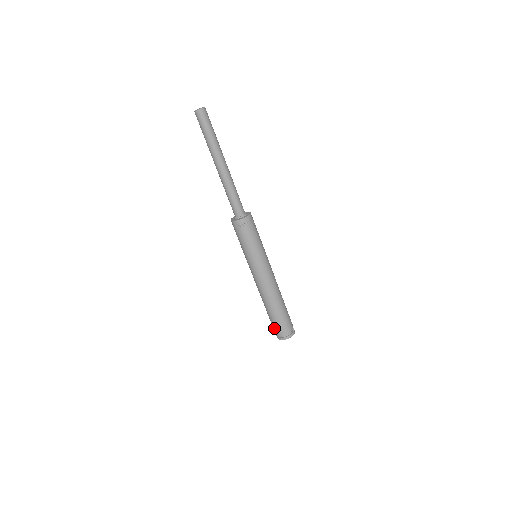
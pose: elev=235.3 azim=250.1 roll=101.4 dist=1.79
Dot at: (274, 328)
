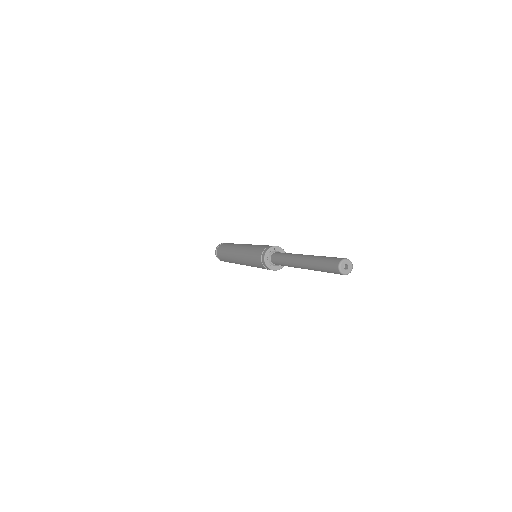
Dot at: (219, 256)
